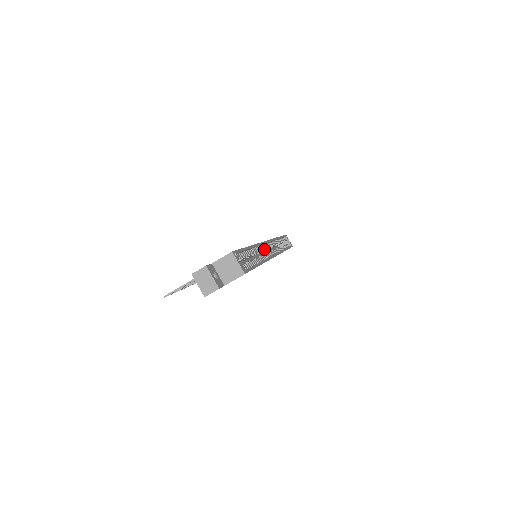
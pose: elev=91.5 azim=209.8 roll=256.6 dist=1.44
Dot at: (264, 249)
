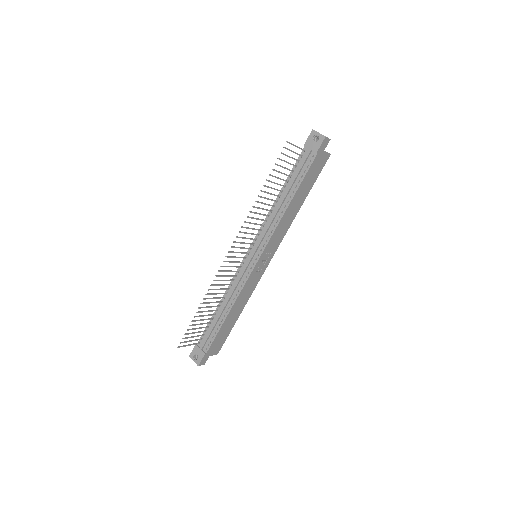
Dot at: occluded
